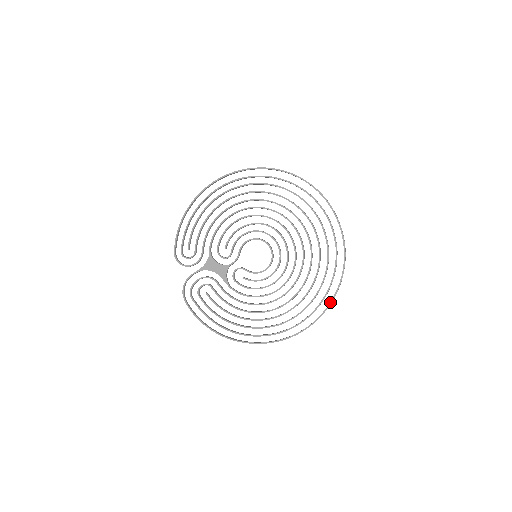
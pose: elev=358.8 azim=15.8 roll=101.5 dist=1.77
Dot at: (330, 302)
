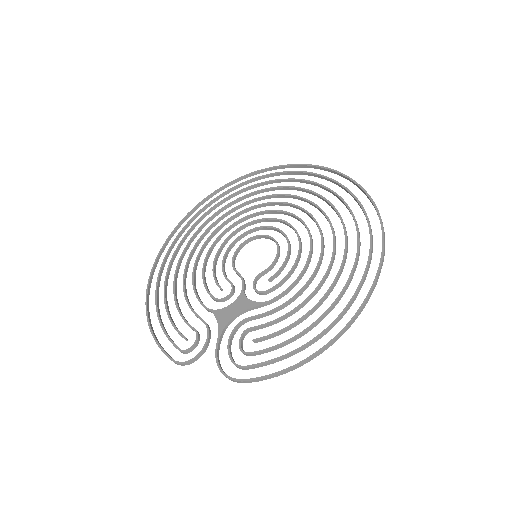
Dot at: (362, 189)
